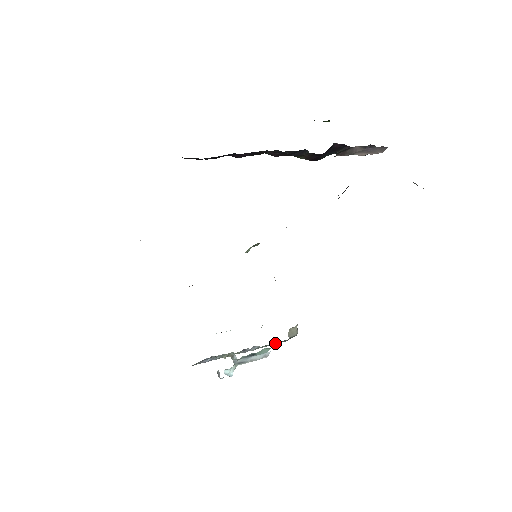
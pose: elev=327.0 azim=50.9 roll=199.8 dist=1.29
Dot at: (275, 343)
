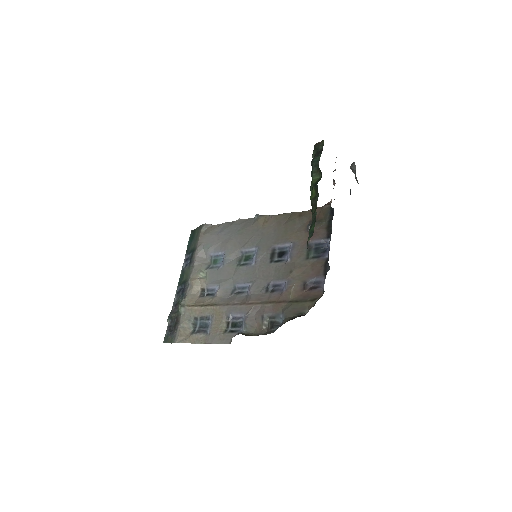
Dot at: occluded
